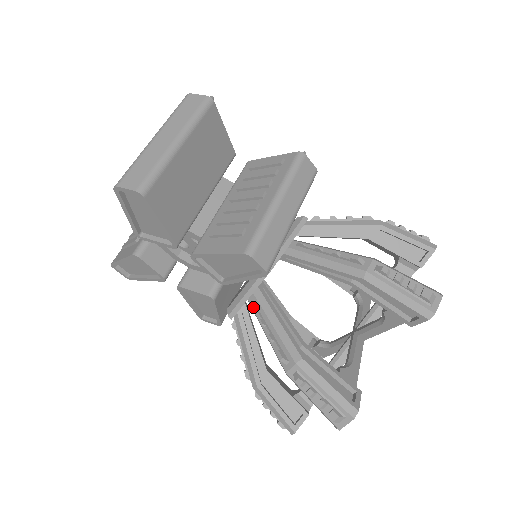
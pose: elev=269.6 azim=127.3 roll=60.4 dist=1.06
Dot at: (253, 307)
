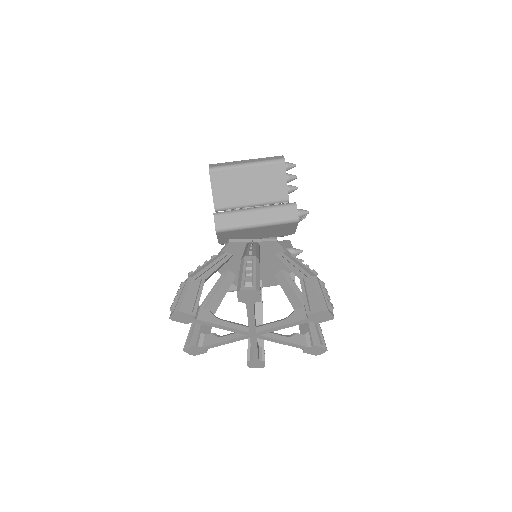
Dot at: (213, 256)
